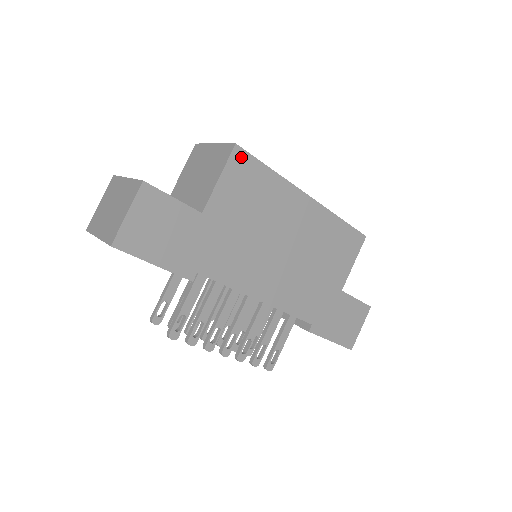
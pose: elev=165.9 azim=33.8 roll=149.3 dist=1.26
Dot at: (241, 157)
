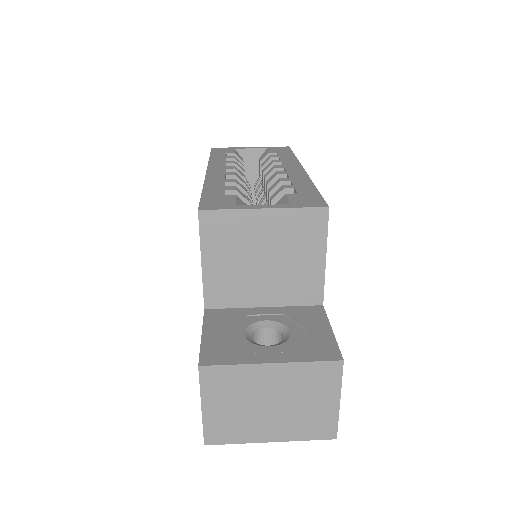
Dot at: occluded
